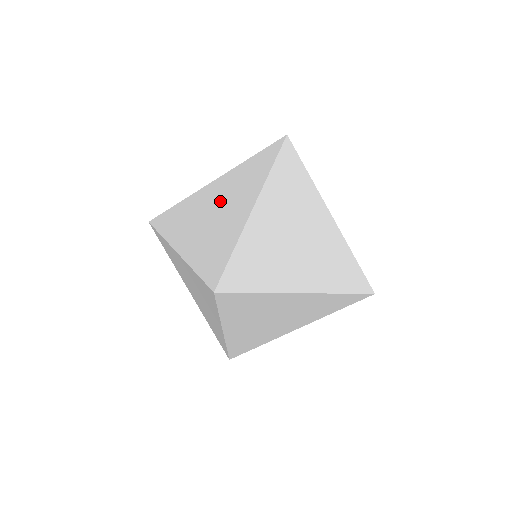
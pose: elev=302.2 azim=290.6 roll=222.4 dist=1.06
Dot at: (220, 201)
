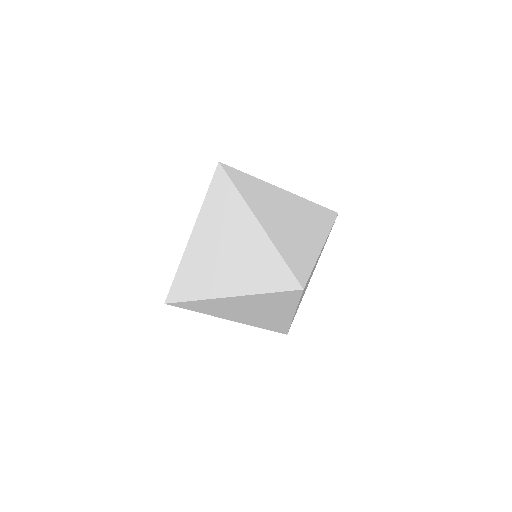
Dot at: (221, 241)
